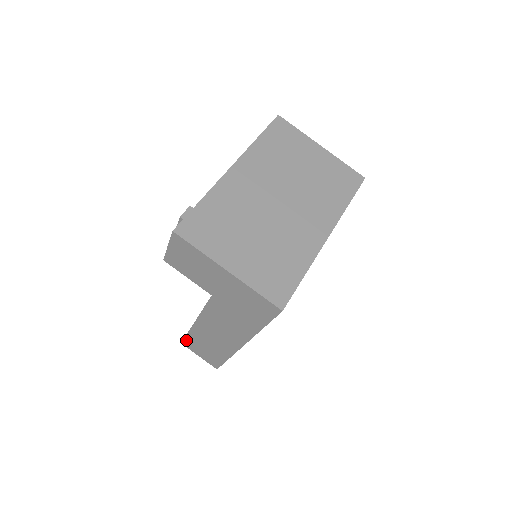
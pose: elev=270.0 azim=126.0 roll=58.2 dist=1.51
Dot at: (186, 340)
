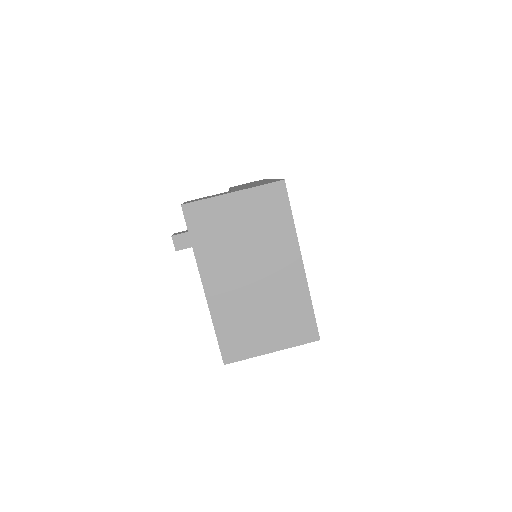
Dot at: occluded
